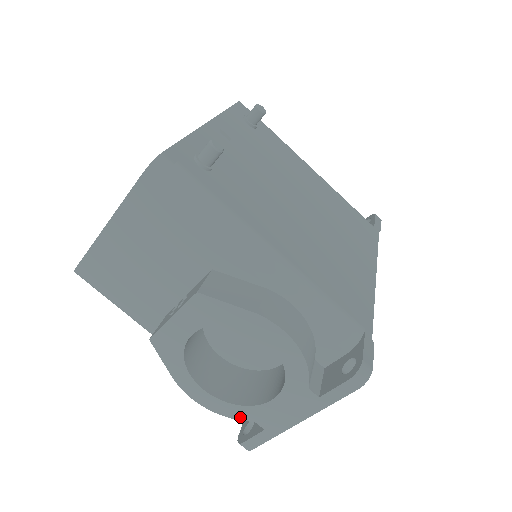
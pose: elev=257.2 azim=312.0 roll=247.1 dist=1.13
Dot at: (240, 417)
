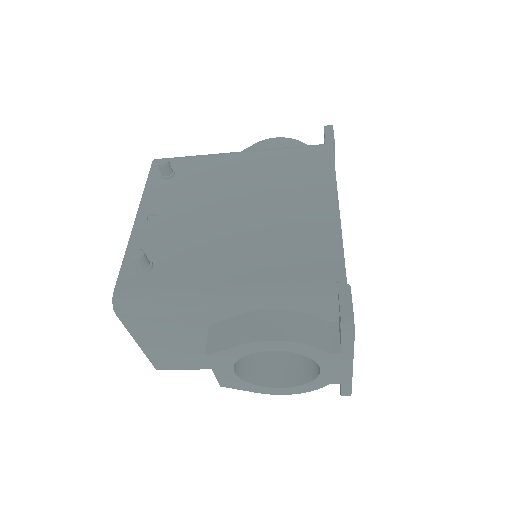
Dot at: (319, 387)
